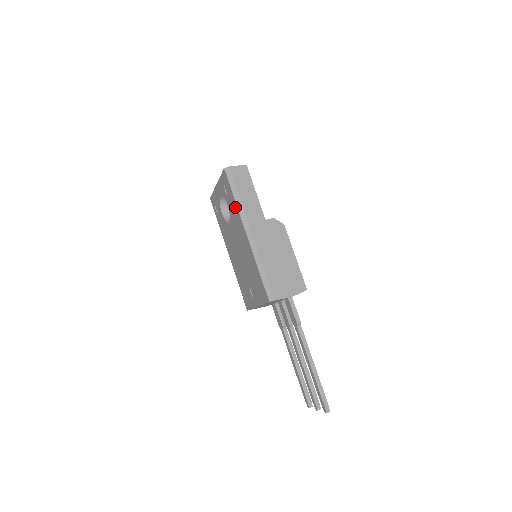
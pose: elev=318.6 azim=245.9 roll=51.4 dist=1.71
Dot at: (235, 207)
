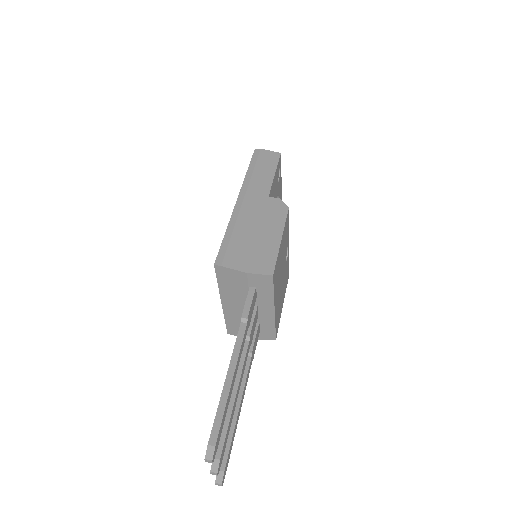
Dot at: occluded
